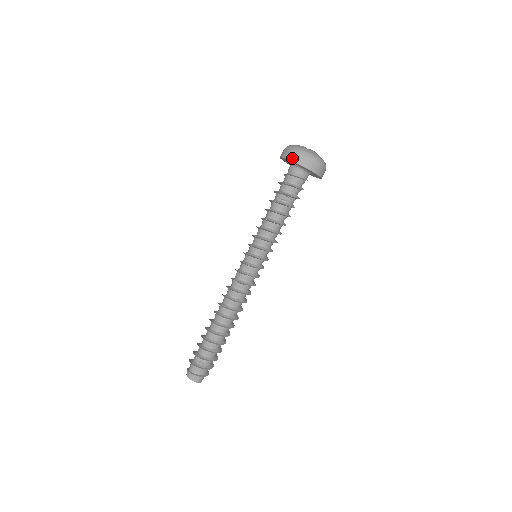
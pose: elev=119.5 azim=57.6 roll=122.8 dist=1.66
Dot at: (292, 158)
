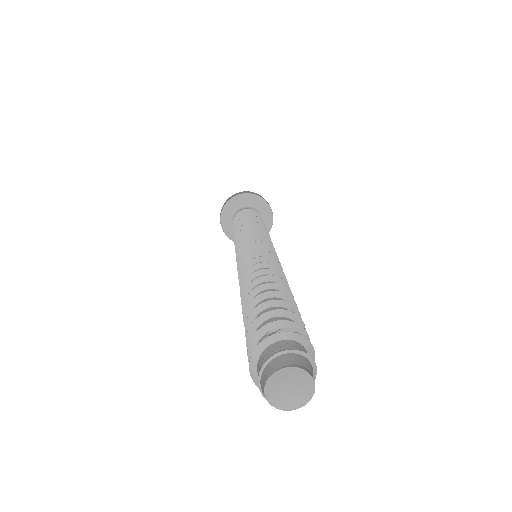
Dot at: (239, 193)
